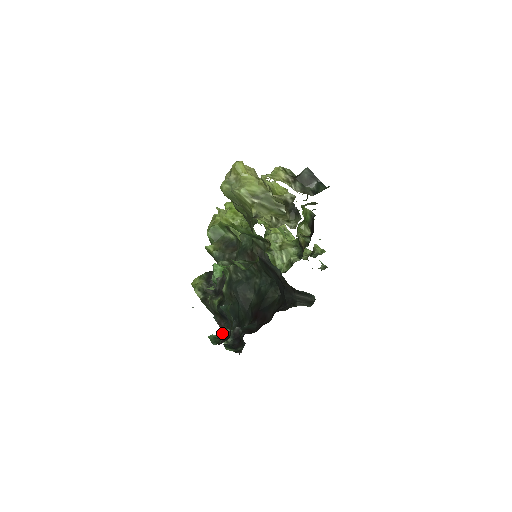
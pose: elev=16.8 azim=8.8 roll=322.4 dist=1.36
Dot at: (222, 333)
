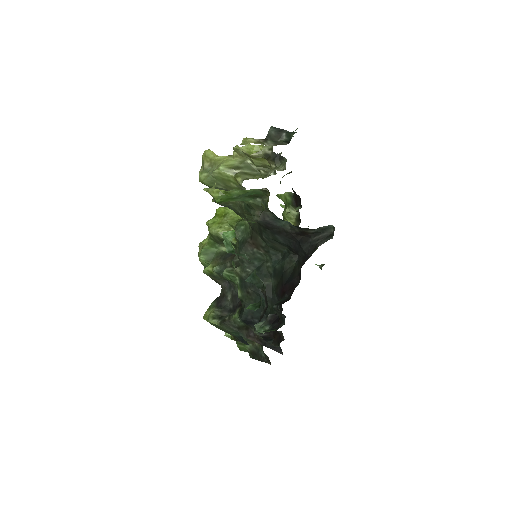
Dot at: (256, 328)
